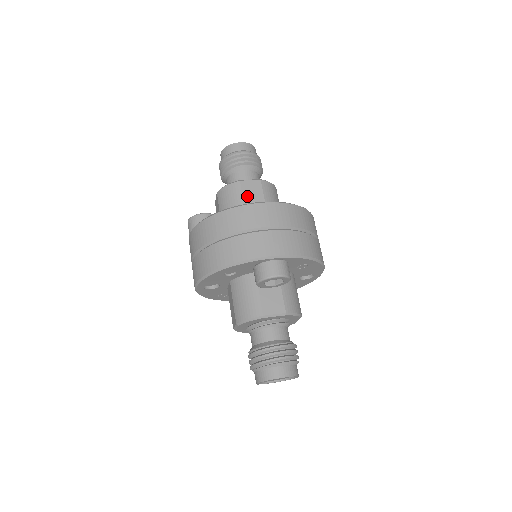
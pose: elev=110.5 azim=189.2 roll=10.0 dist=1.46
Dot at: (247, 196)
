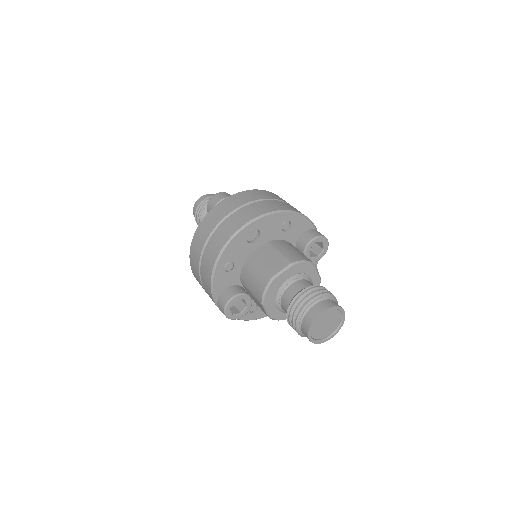
Dot at: occluded
